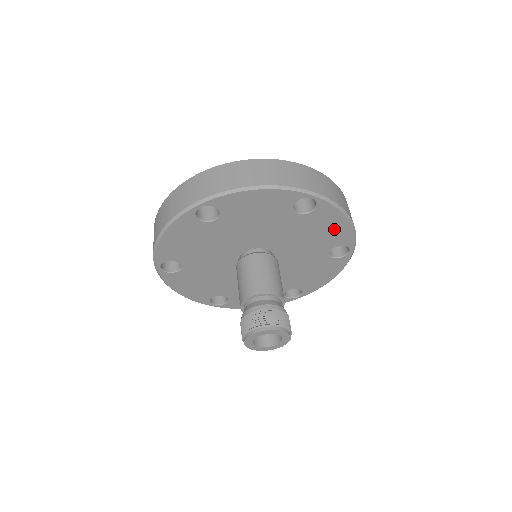
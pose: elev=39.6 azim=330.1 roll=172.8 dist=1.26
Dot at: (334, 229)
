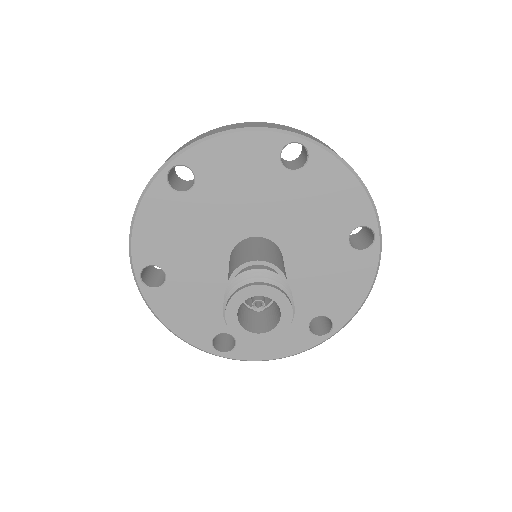
Dot at: (349, 291)
